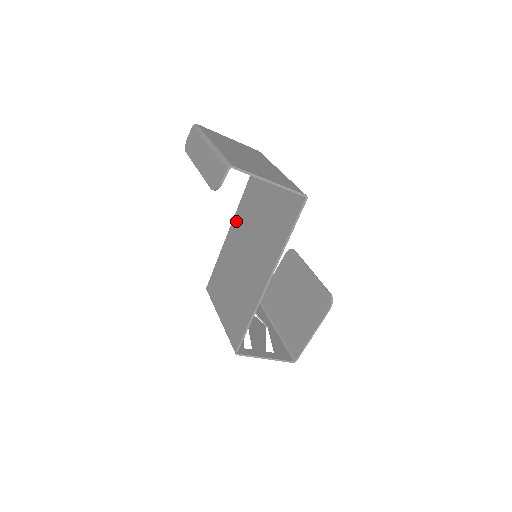
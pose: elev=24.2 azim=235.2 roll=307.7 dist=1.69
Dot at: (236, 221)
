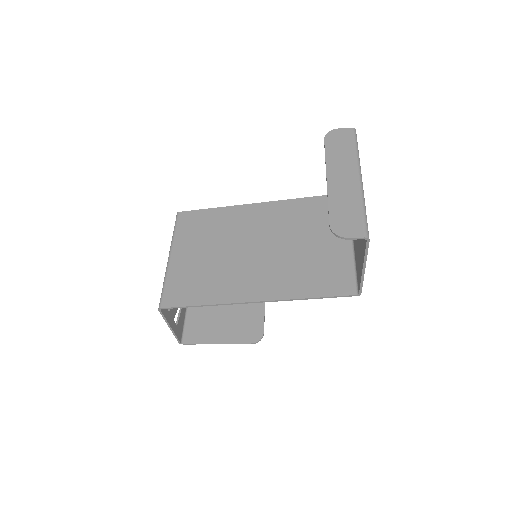
Dot at: (270, 208)
